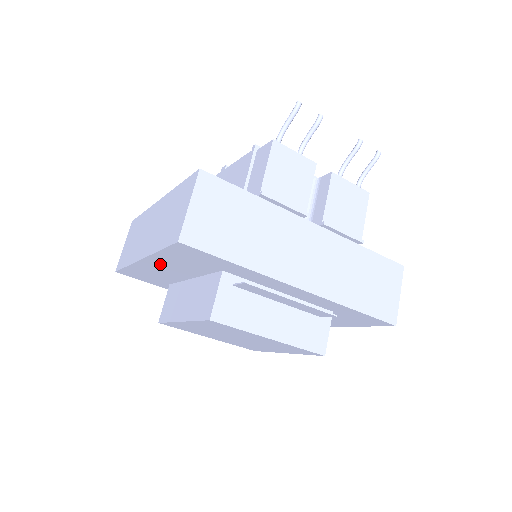
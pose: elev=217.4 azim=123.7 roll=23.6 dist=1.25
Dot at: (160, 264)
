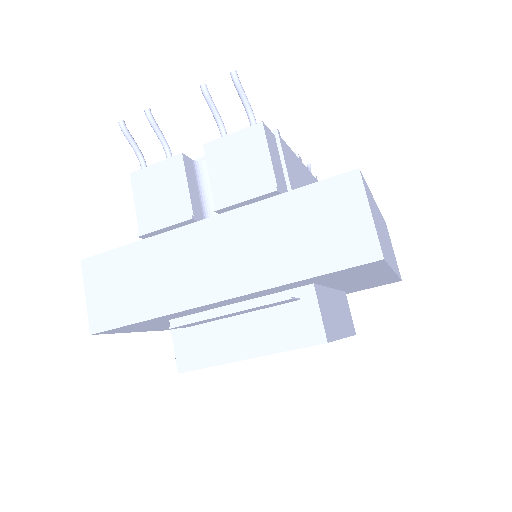
Dot at: (167, 327)
